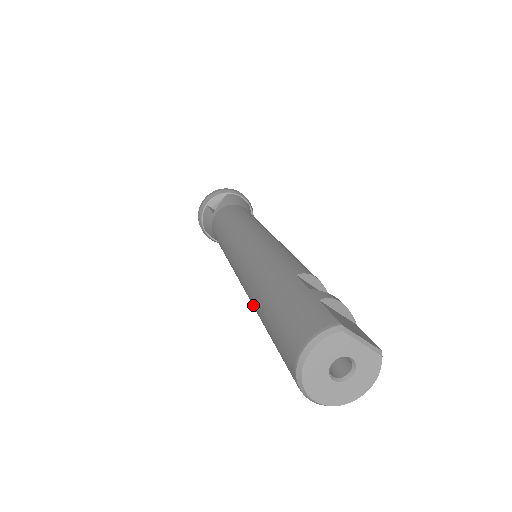
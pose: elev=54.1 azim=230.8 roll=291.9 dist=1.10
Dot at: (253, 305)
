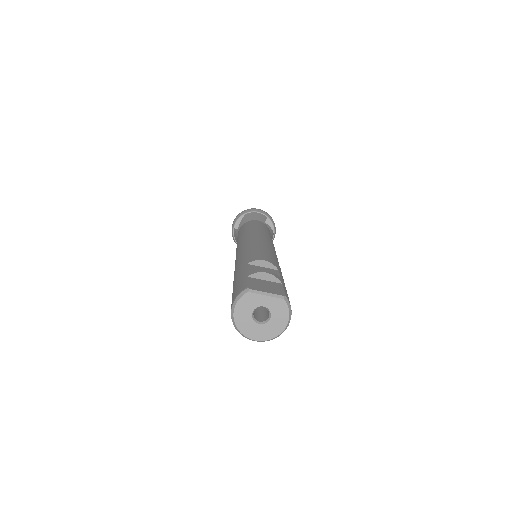
Dot at: occluded
